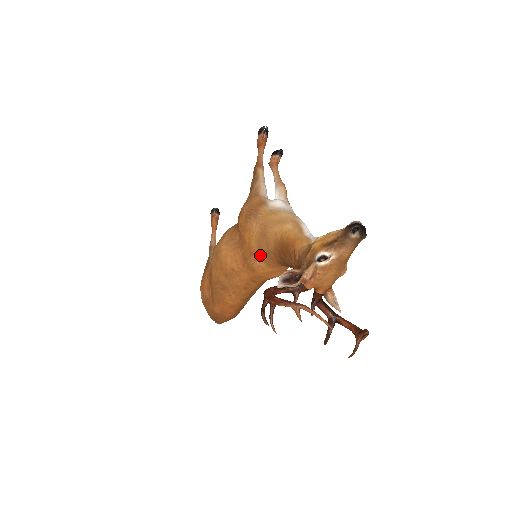
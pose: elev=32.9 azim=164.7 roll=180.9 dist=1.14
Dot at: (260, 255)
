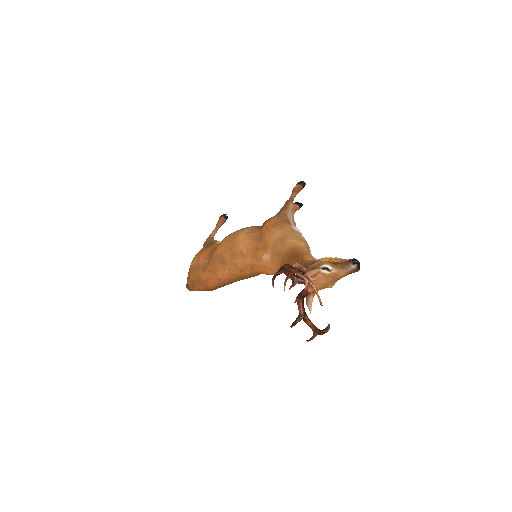
Dot at: (271, 252)
